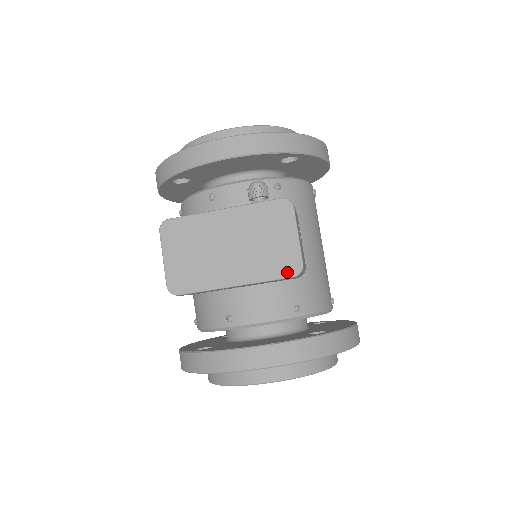
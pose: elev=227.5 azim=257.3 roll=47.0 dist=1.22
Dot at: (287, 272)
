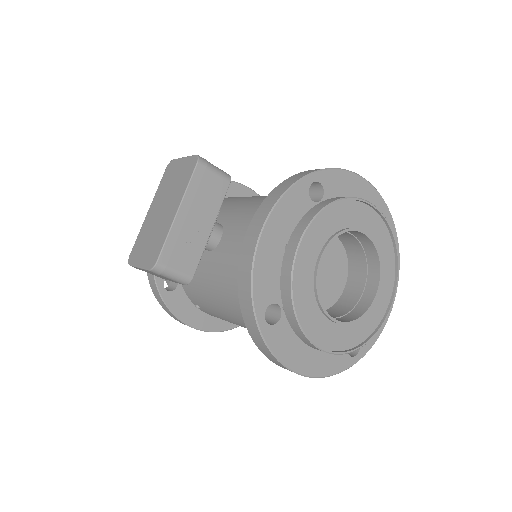
Dot at: (192, 167)
